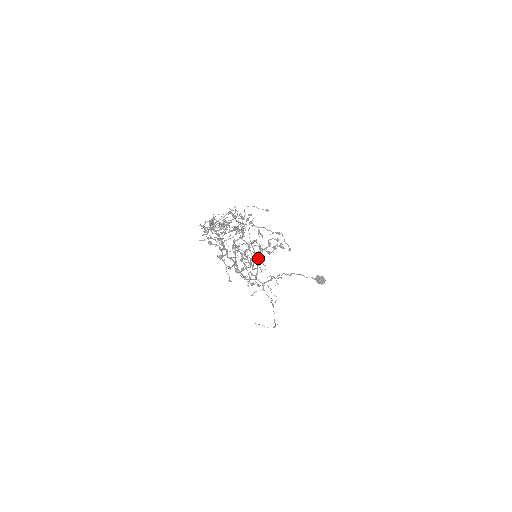
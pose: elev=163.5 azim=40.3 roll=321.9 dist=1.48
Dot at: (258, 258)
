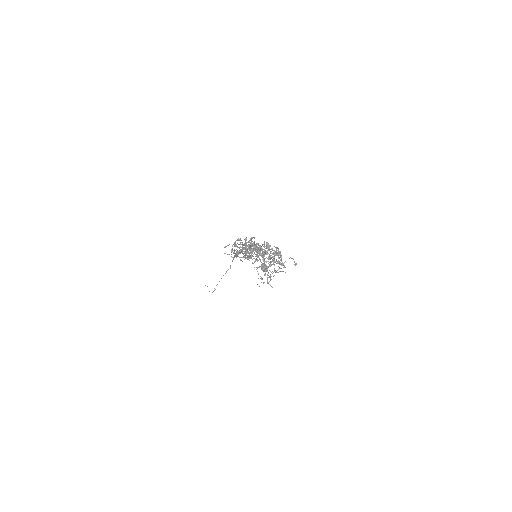
Dot at: occluded
